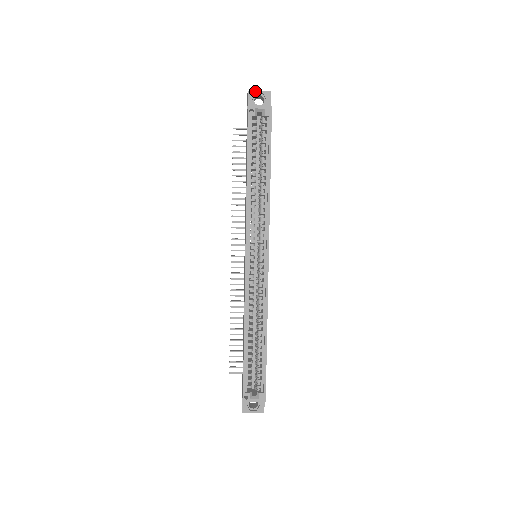
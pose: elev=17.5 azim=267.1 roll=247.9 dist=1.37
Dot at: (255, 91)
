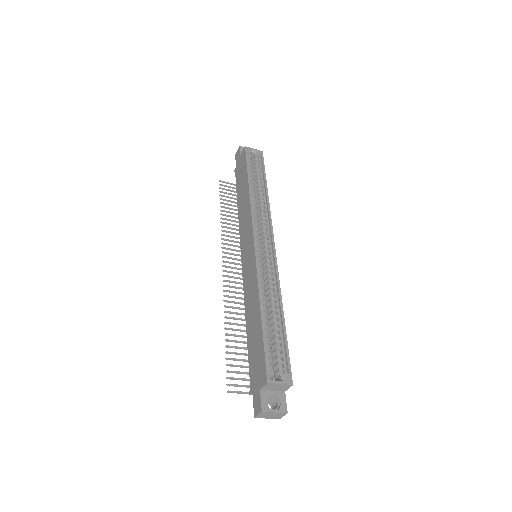
Dot at: occluded
